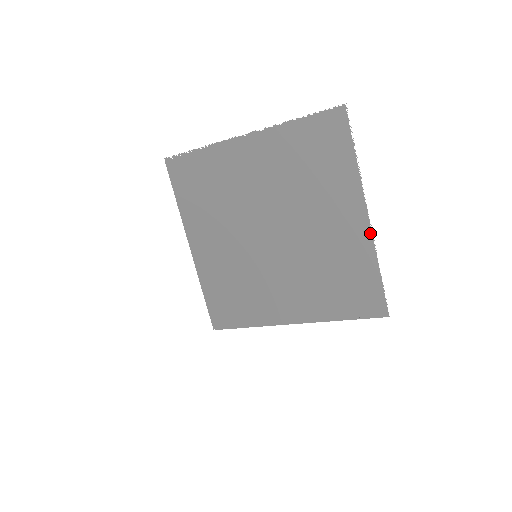
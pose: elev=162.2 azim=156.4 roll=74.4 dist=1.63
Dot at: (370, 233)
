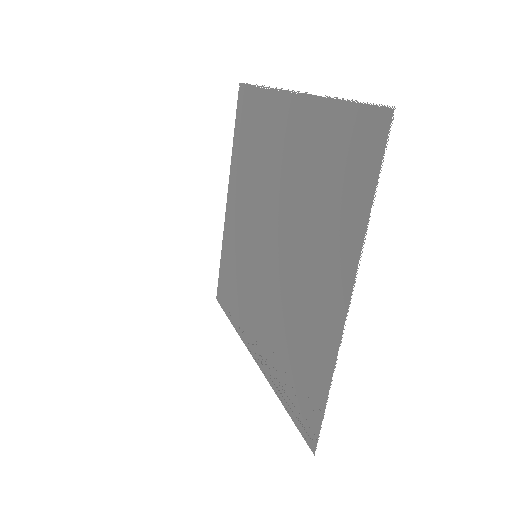
Dot at: (340, 335)
